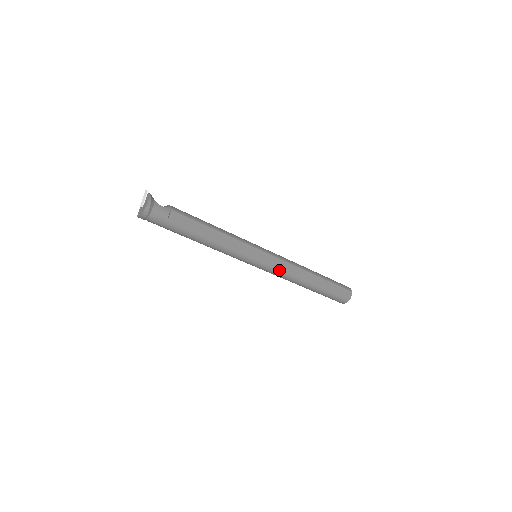
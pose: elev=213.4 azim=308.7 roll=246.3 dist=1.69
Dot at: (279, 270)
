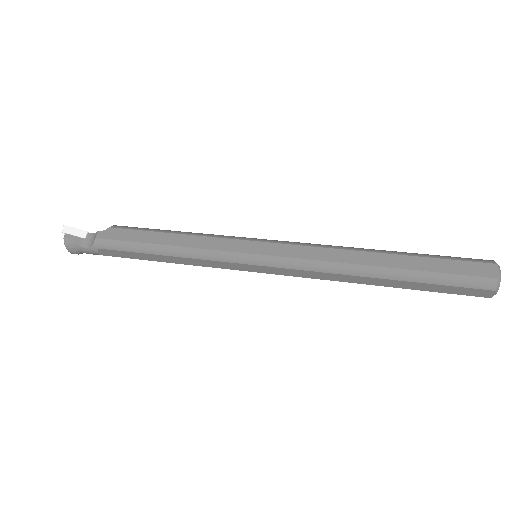
Dot at: (298, 276)
